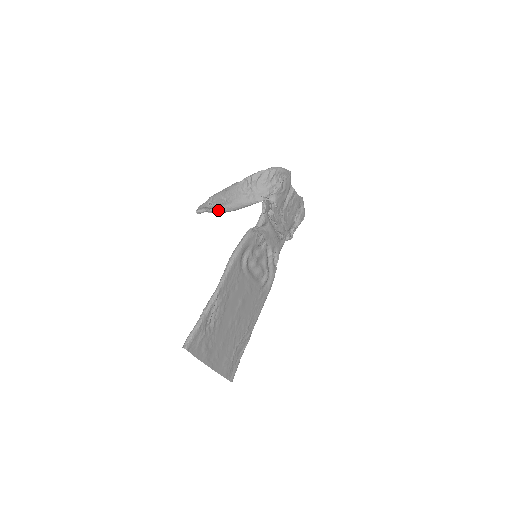
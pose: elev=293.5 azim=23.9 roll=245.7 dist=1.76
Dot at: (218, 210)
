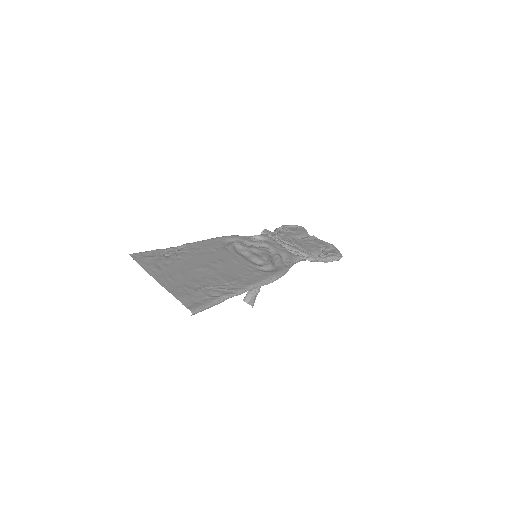
Dot at: occluded
